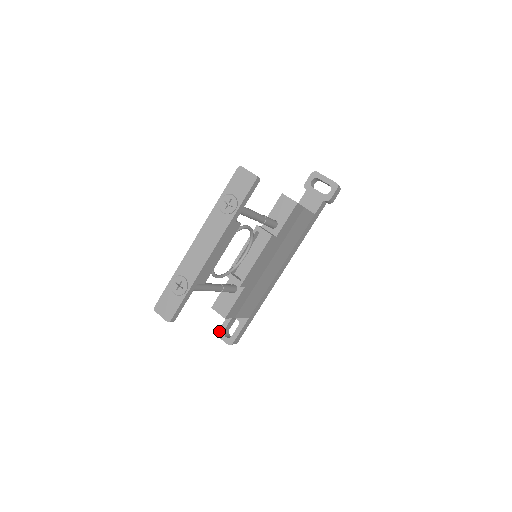
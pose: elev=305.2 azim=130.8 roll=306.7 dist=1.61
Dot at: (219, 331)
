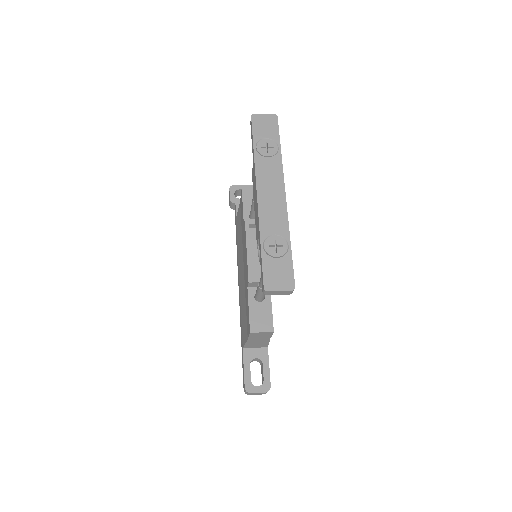
Dot at: (246, 386)
